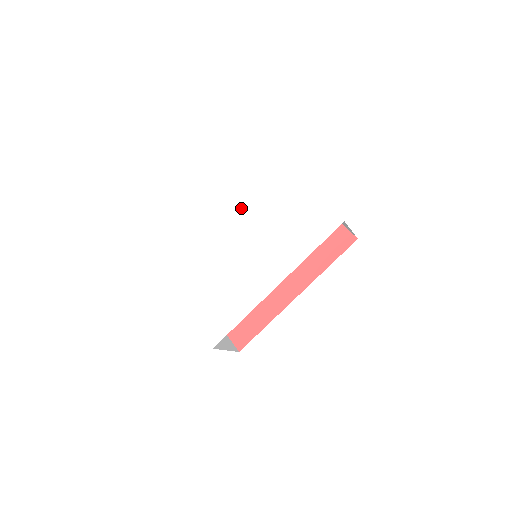
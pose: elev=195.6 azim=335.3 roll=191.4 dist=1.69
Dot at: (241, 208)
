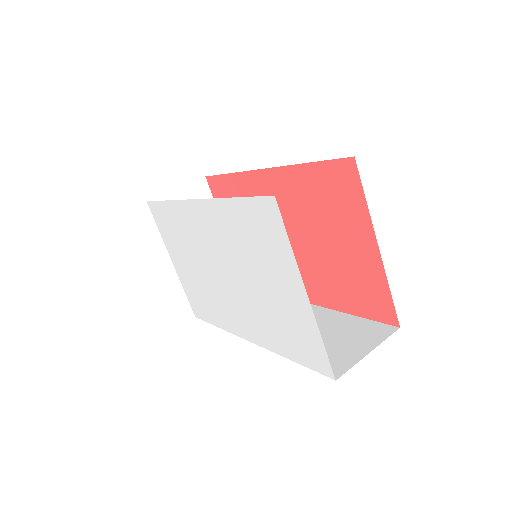
Dot at: (223, 226)
